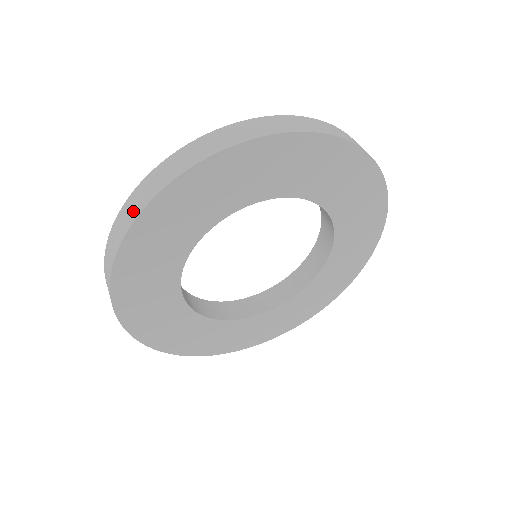
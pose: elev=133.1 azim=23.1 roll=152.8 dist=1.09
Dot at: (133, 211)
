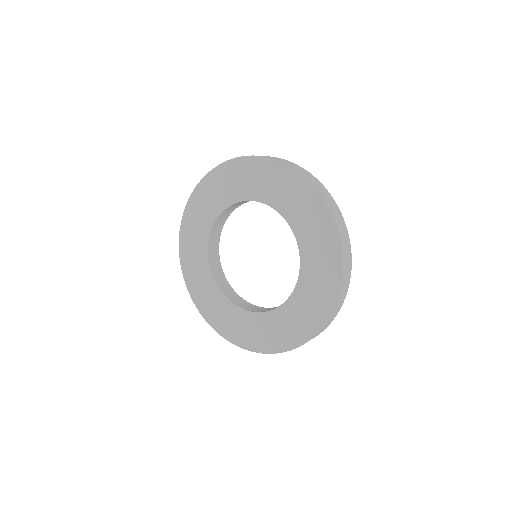
Dot at: occluded
